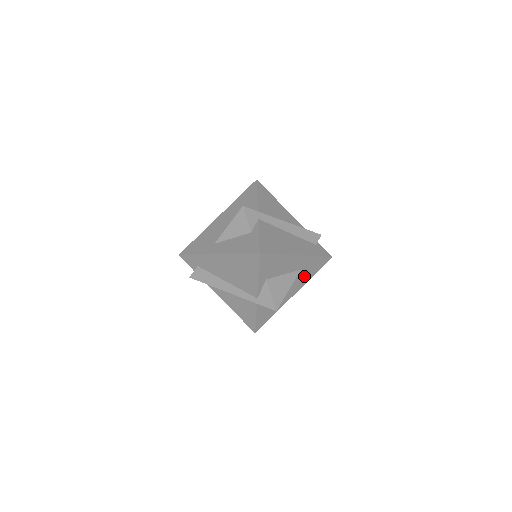
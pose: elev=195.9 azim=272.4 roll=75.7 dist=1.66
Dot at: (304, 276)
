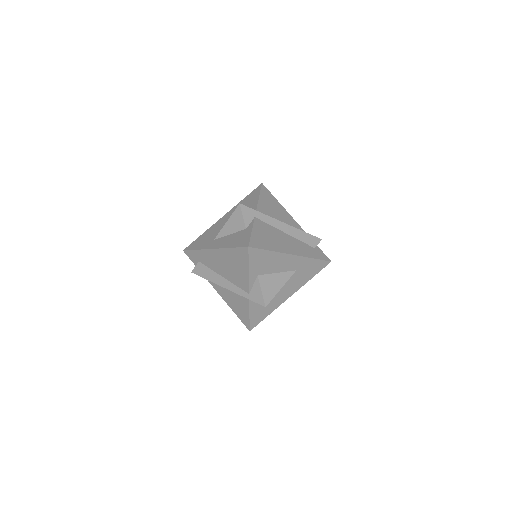
Dot at: (300, 278)
